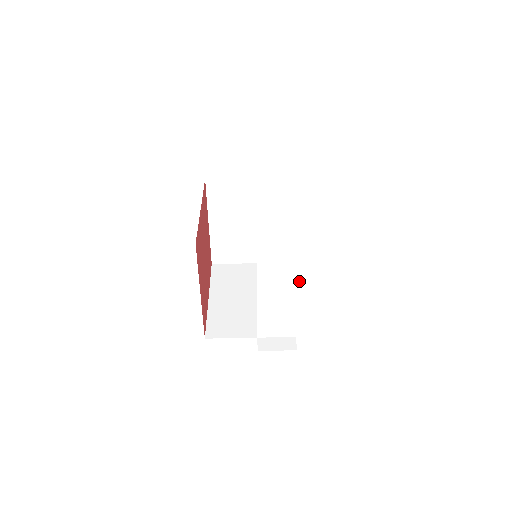
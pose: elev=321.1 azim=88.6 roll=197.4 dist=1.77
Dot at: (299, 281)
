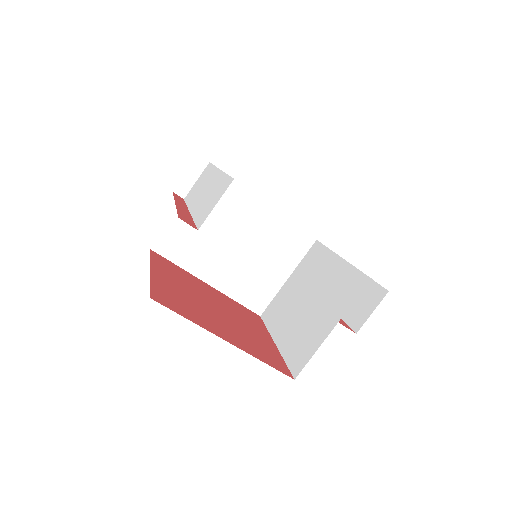
Dot at: (346, 262)
